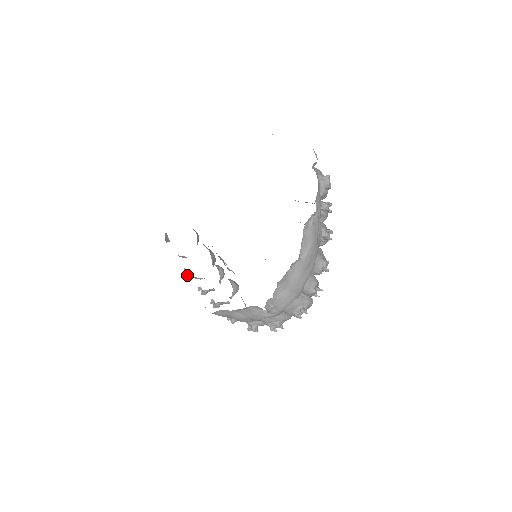
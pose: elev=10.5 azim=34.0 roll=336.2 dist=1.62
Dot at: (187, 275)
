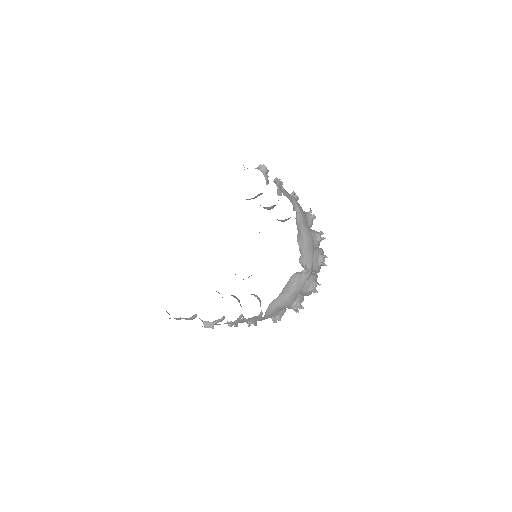
Dot at: (210, 326)
